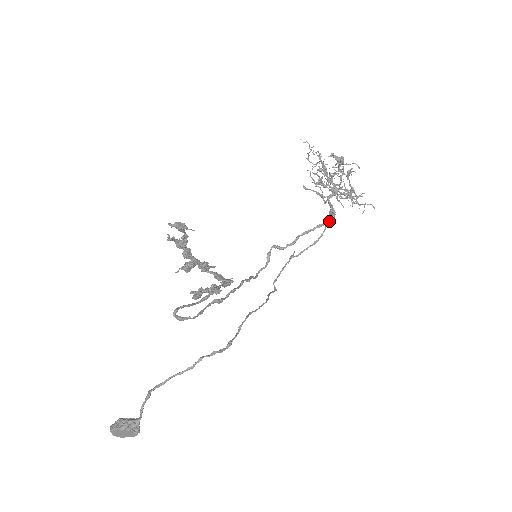
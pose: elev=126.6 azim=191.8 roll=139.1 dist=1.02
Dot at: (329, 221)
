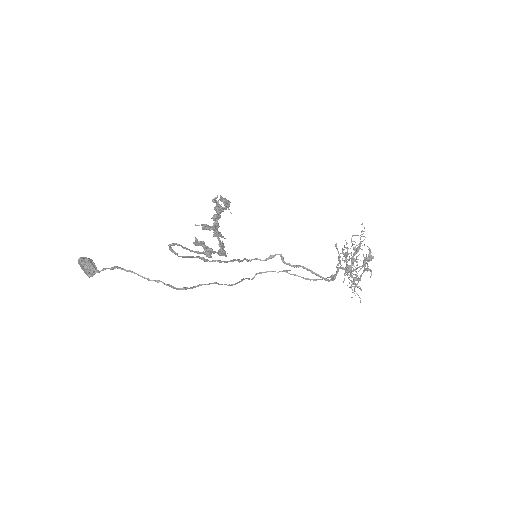
Dot at: (326, 279)
